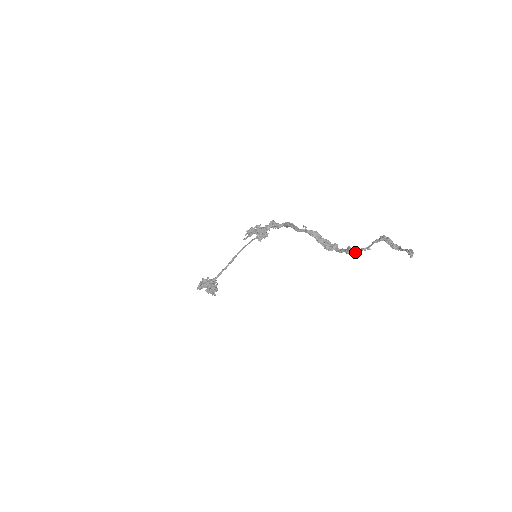
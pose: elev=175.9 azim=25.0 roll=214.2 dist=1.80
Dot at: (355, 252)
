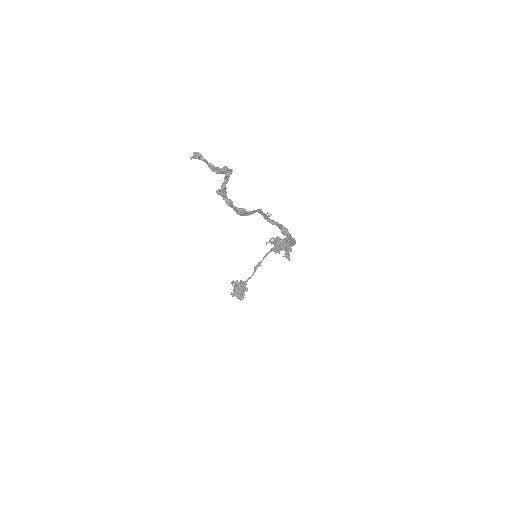
Dot at: (218, 189)
